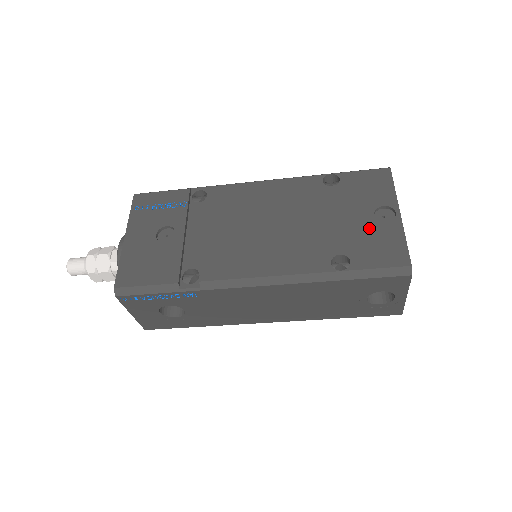
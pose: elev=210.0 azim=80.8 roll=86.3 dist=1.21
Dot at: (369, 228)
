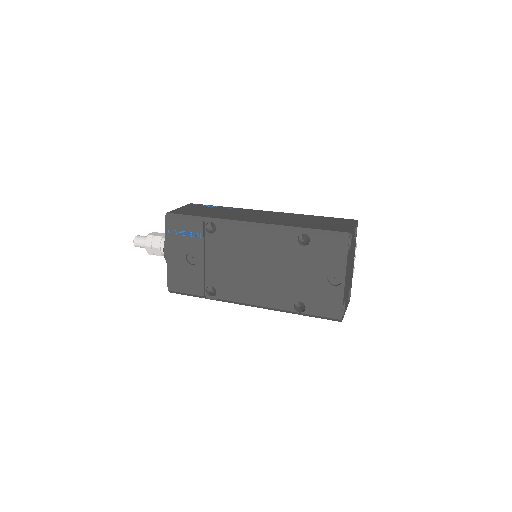
Dot at: (322, 287)
